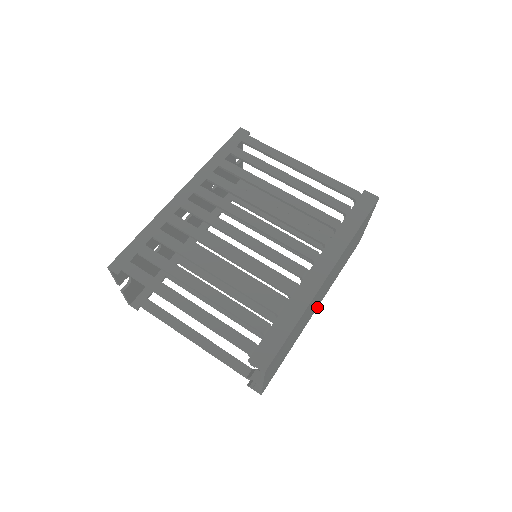
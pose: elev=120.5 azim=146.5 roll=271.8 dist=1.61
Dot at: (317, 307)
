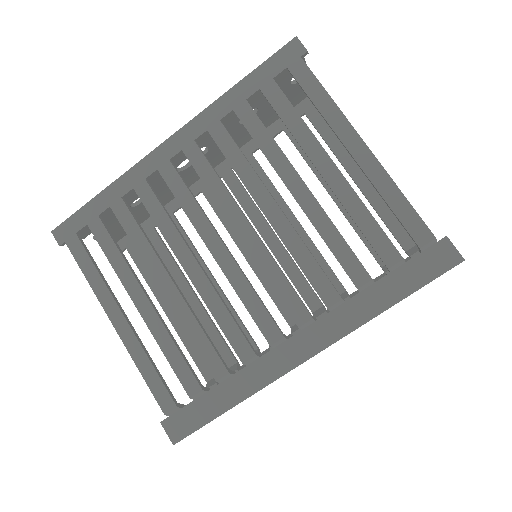
Dot at: occluded
